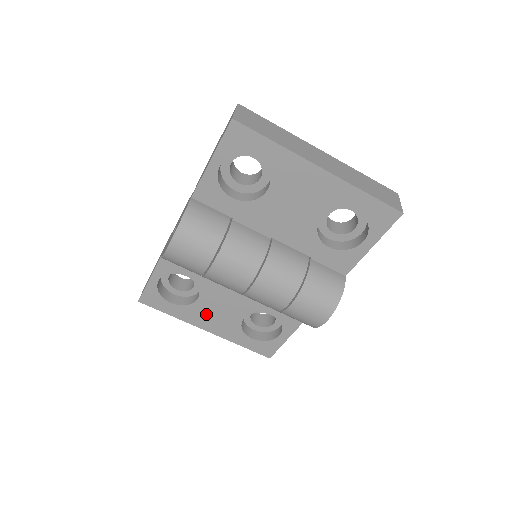
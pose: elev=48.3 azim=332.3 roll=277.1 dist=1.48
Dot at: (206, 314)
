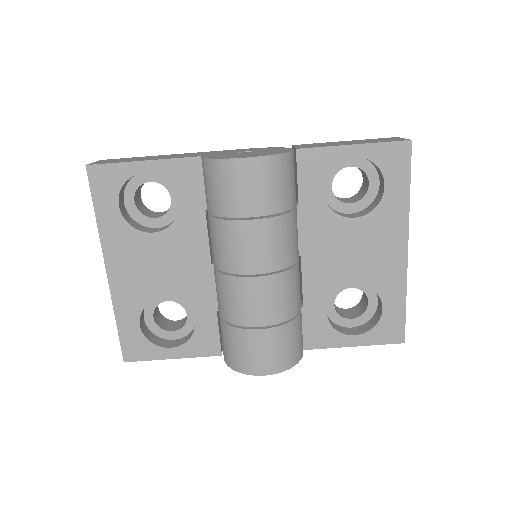
Dot at: (135, 255)
